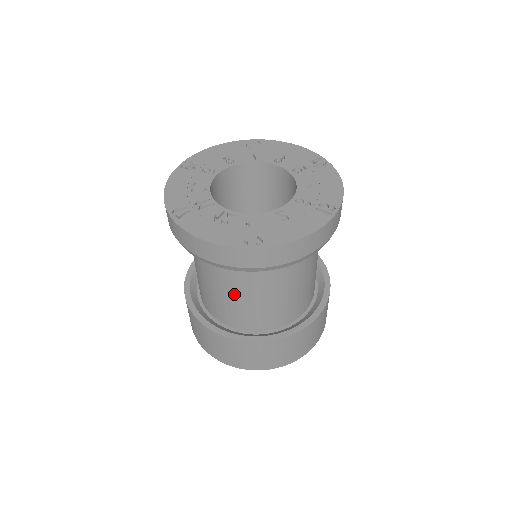
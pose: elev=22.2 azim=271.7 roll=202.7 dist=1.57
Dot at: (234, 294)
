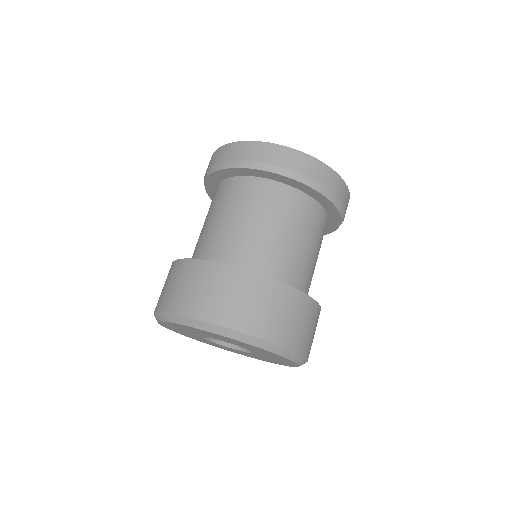
Dot at: (261, 226)
